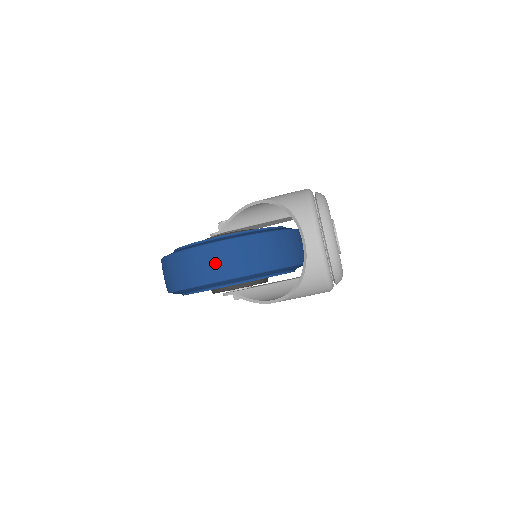
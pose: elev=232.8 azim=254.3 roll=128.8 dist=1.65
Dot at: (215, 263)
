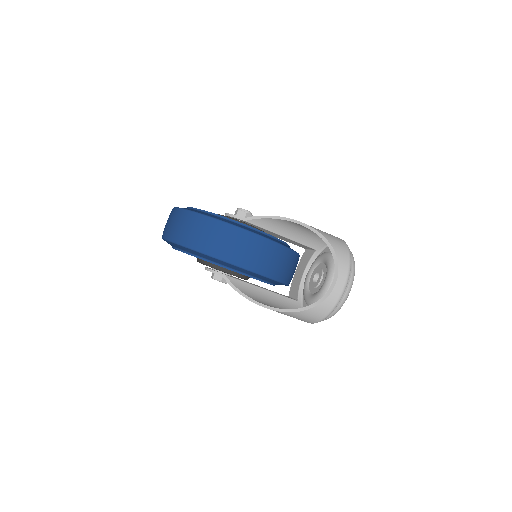
Dot at: (248, 251)
